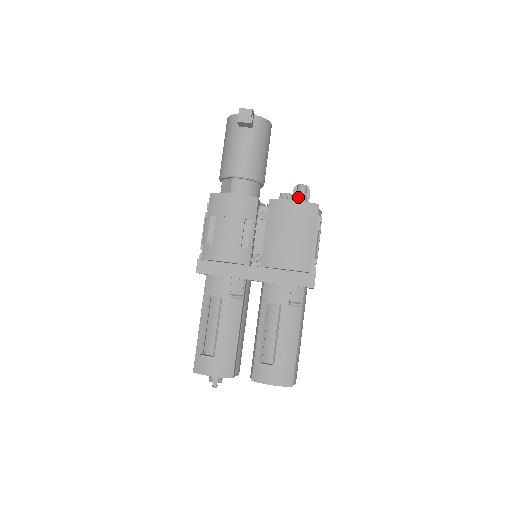
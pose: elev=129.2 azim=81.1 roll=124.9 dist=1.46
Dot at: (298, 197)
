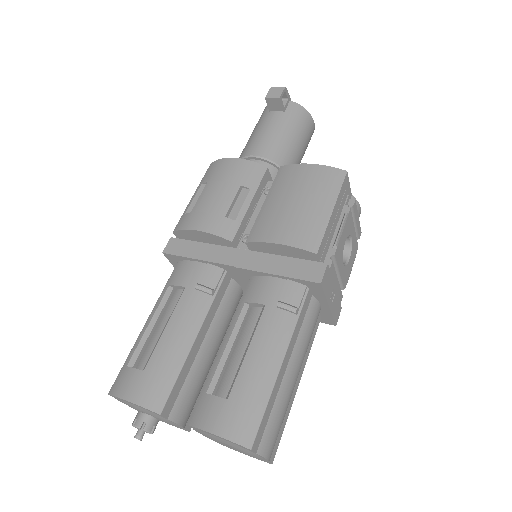
Dot at: occluded
